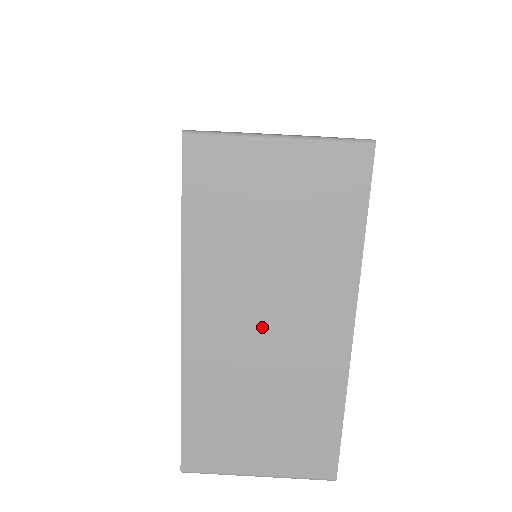
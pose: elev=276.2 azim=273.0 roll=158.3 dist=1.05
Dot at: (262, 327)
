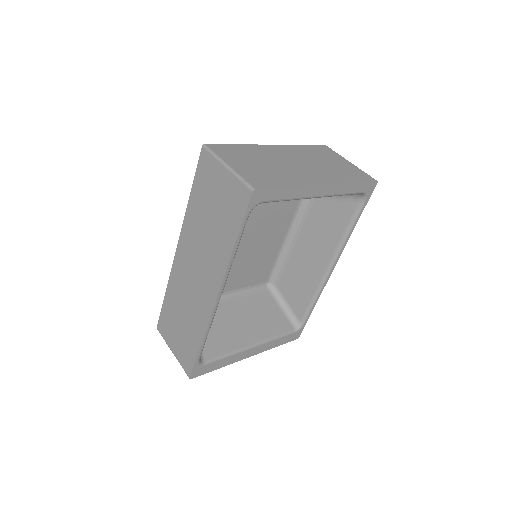
Dot at: (295, 162)
